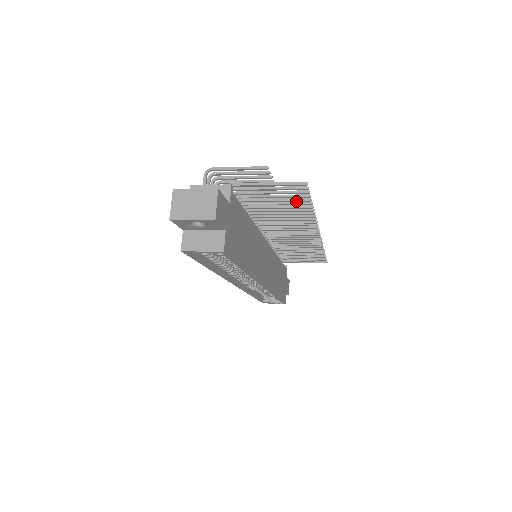
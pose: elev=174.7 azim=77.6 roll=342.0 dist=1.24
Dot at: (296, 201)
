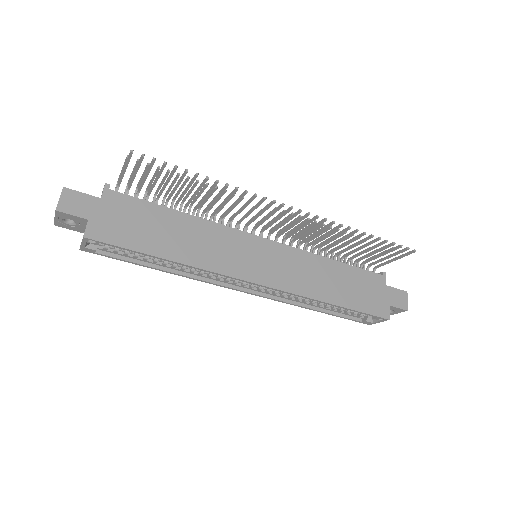
Dot at: (172, 175)
